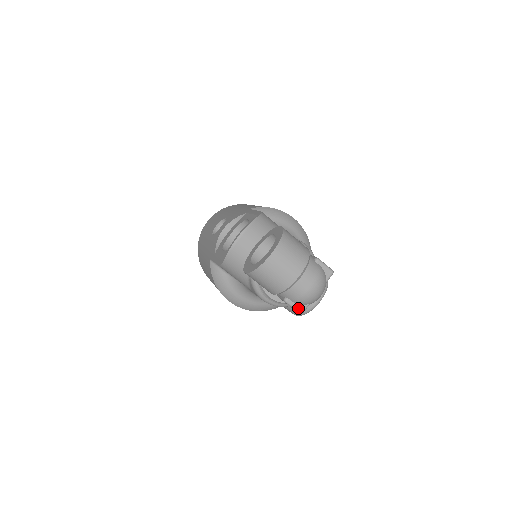
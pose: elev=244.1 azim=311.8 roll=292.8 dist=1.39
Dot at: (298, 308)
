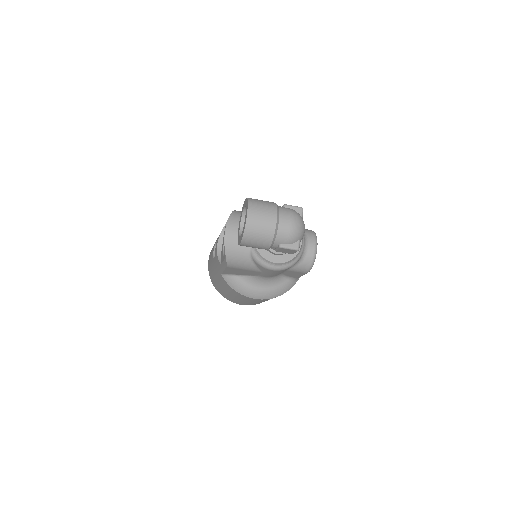
Dot at: (293, 247)
